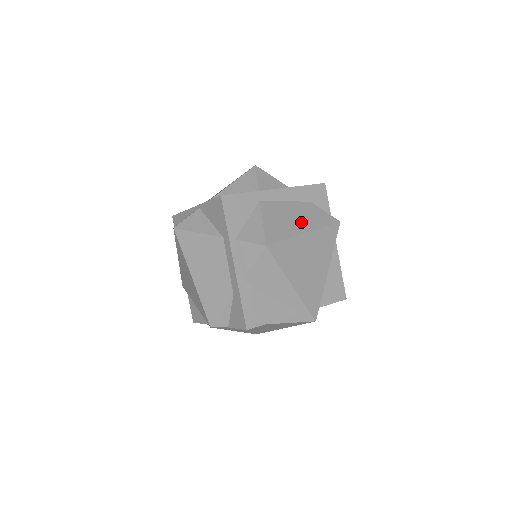
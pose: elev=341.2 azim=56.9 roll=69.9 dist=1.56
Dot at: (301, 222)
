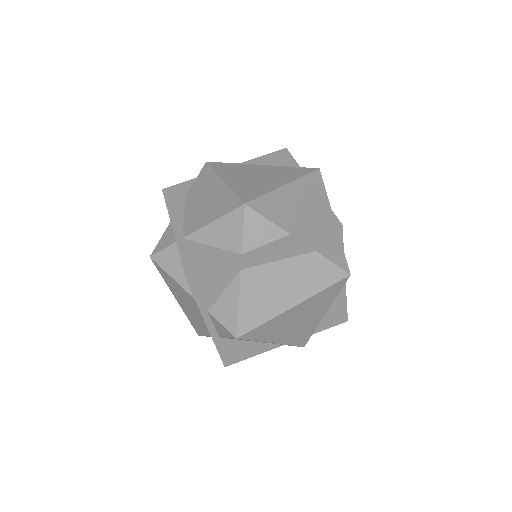
Dot at: (292, 291)
